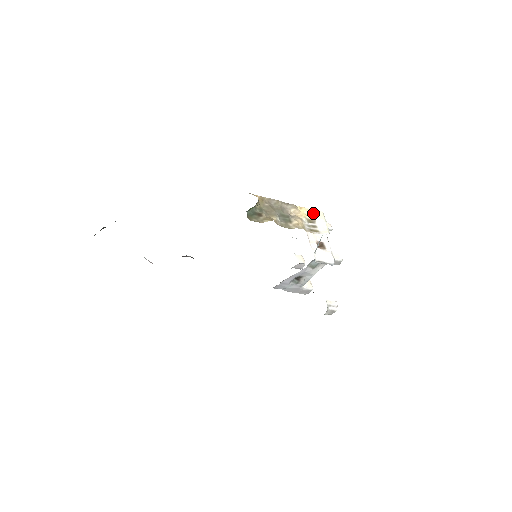
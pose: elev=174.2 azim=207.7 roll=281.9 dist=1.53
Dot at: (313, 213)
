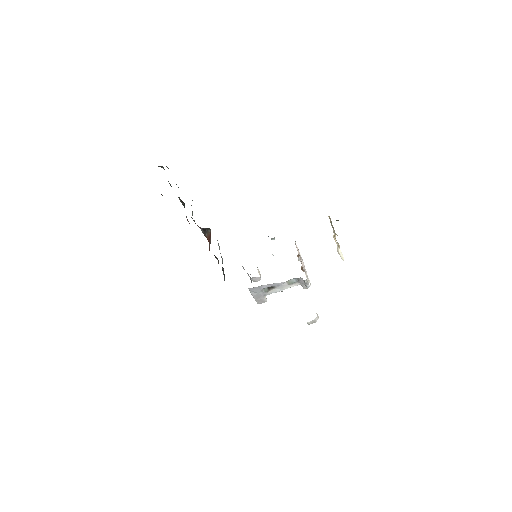
Dot at: occluded
